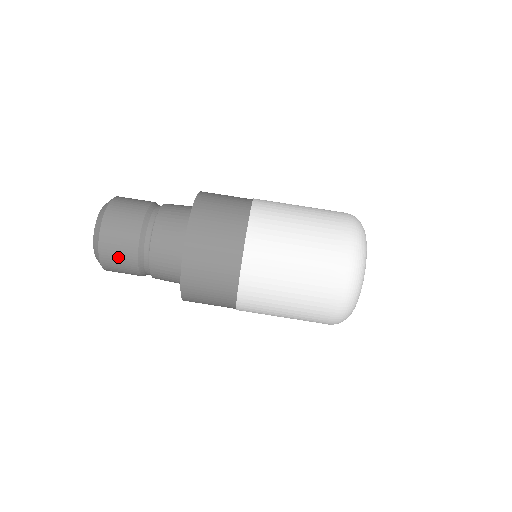
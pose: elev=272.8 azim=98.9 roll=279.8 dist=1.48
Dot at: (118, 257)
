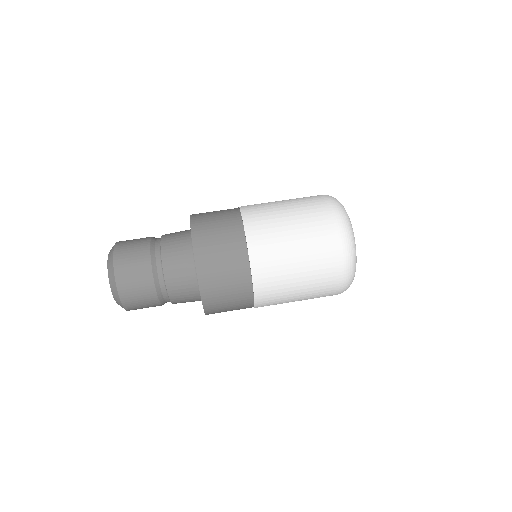
Dot at: (135, 282)
